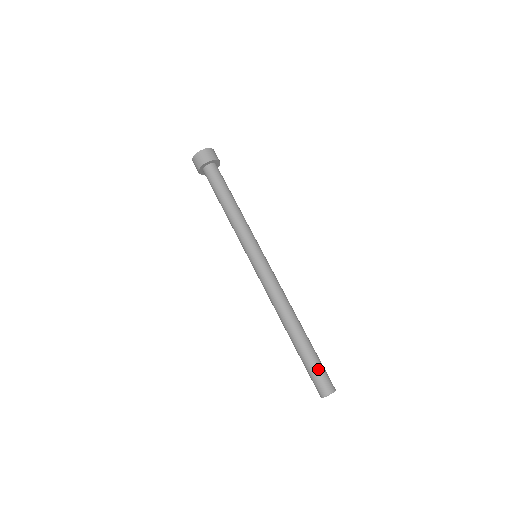
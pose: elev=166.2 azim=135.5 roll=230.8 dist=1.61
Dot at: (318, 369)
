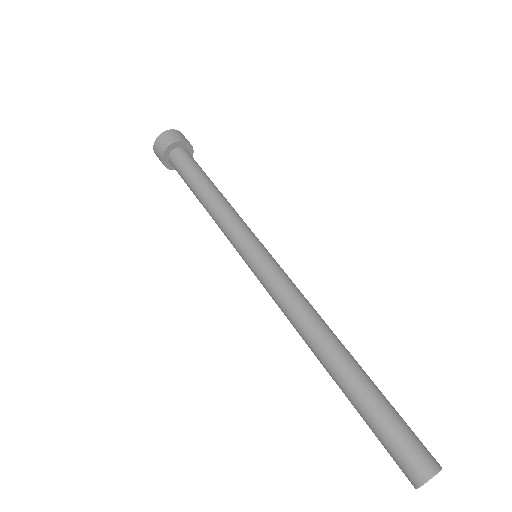
Dot at: occluded
